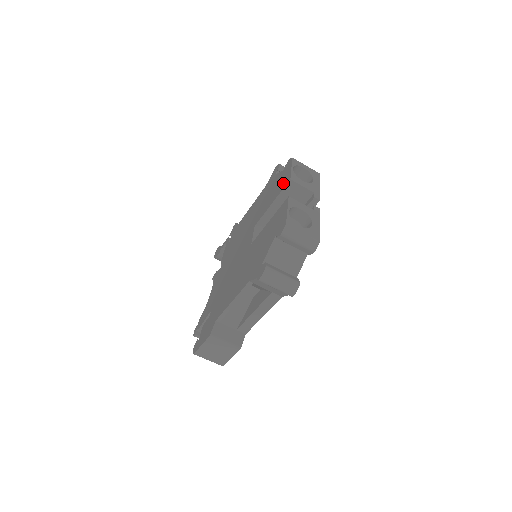
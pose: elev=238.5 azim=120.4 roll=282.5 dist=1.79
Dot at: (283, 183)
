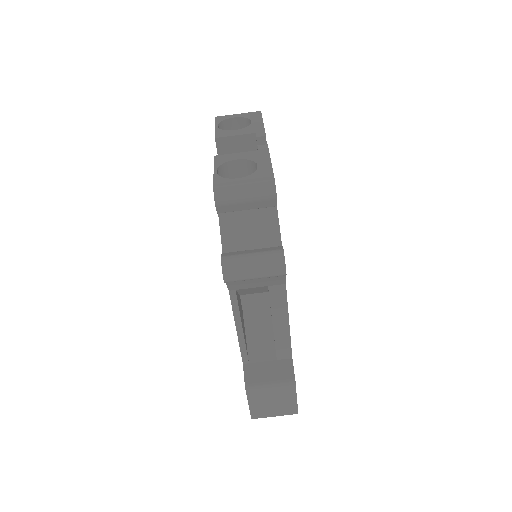
Dot at: occluded
